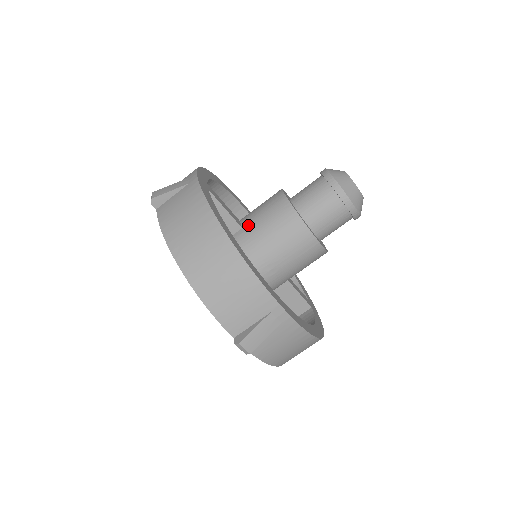
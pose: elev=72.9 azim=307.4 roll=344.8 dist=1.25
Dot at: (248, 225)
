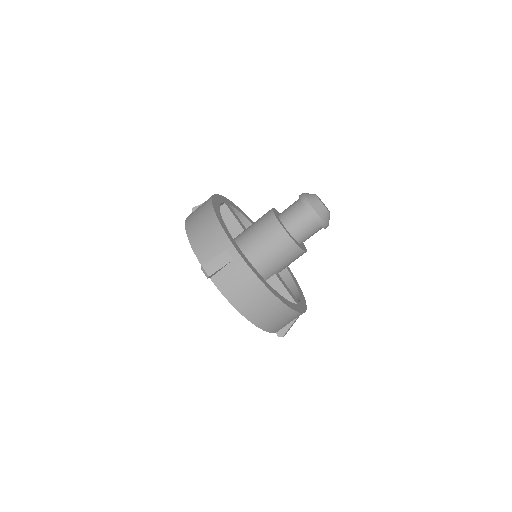
Dot at: (248, 227)
